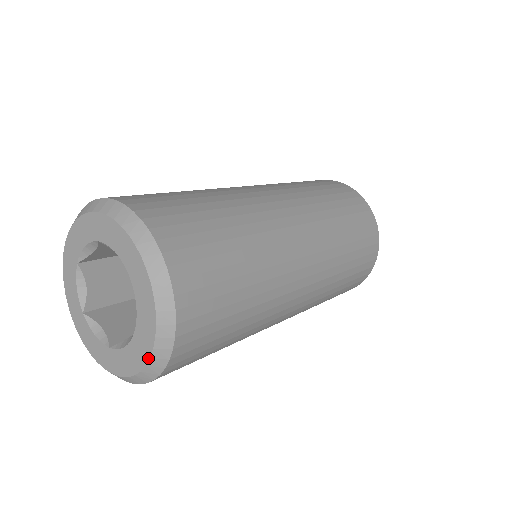
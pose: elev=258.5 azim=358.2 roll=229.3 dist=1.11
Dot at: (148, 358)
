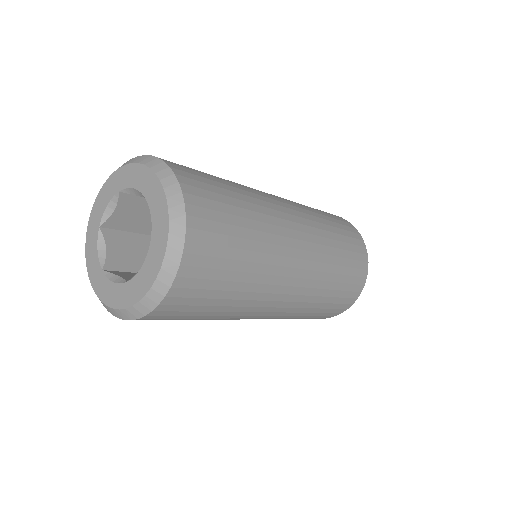
Dot at: (124, 307)
